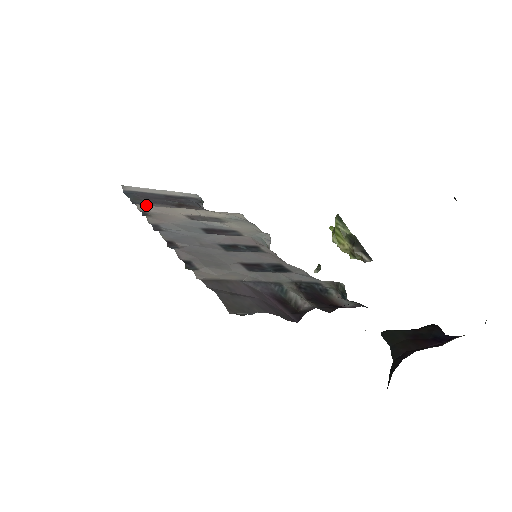
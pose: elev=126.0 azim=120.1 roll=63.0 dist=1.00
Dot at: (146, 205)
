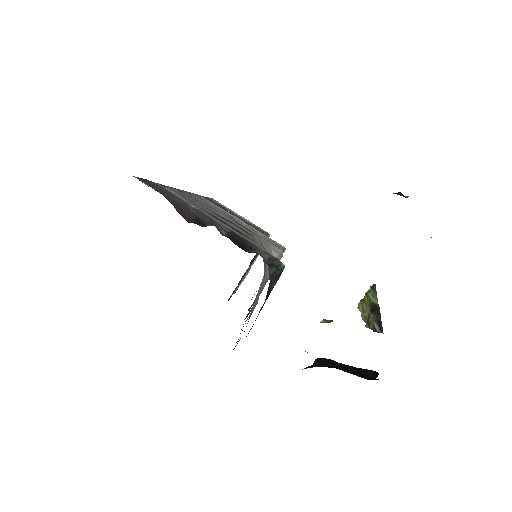
Dot at: (208, 200)
